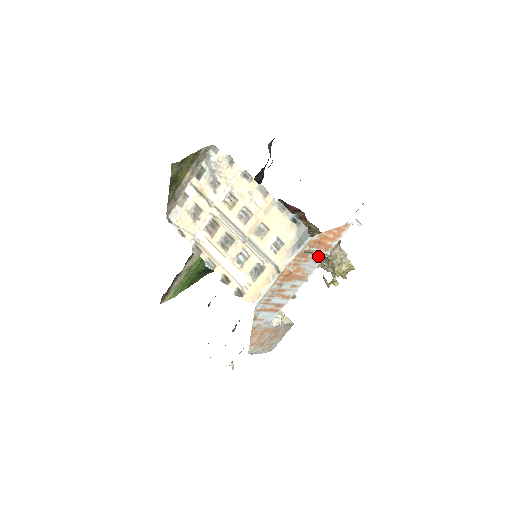
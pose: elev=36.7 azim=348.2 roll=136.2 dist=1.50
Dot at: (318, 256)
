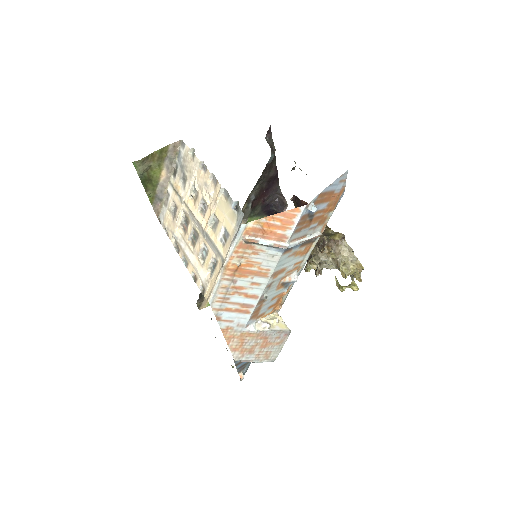
Dot at: (272, 248)
